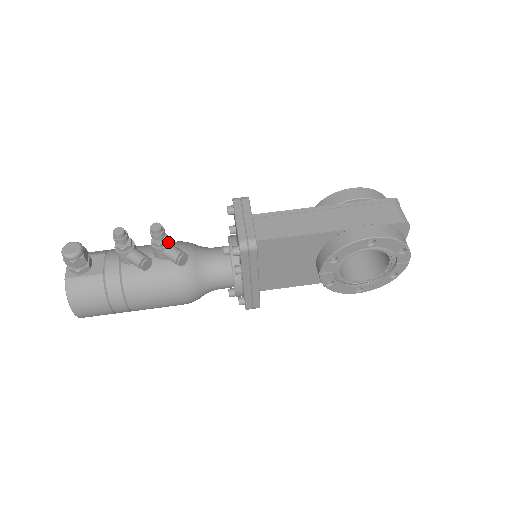
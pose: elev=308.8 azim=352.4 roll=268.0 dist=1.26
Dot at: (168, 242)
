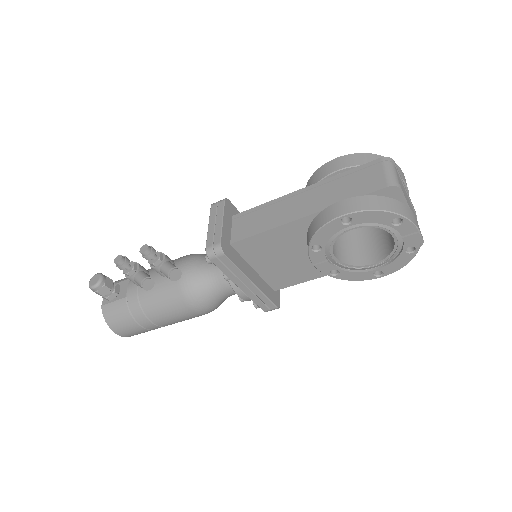
Dot at: (163, 260)
